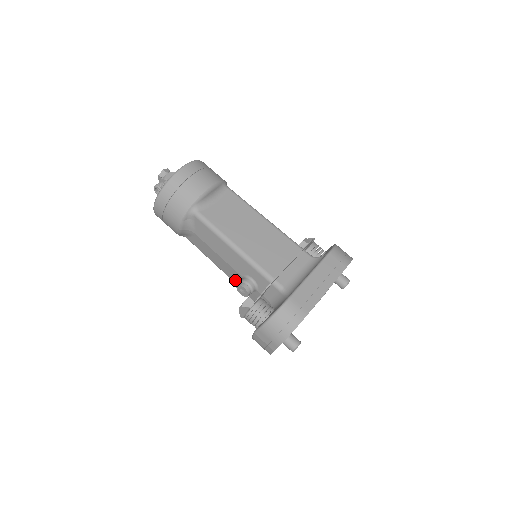
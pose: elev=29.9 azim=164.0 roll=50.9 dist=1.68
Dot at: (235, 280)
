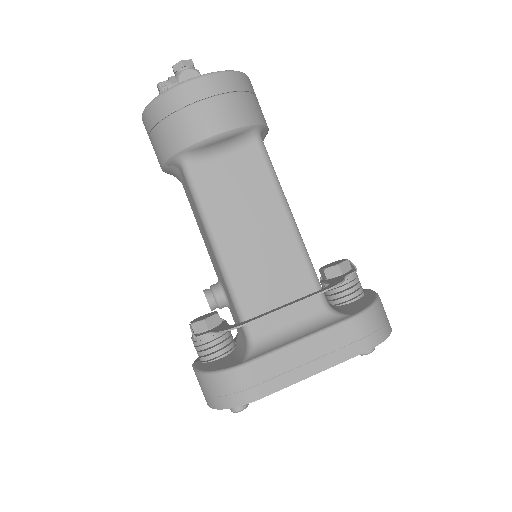
Dot at: occluded
